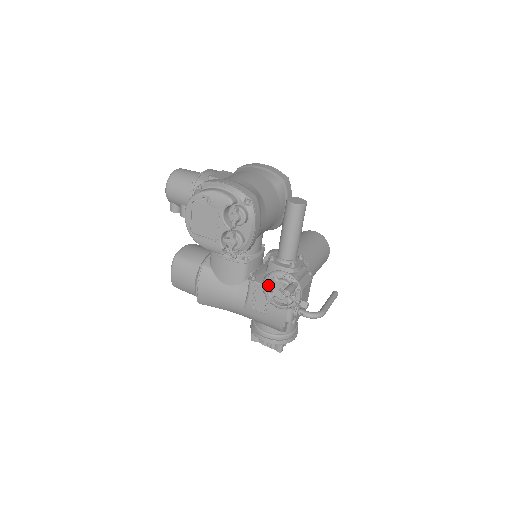
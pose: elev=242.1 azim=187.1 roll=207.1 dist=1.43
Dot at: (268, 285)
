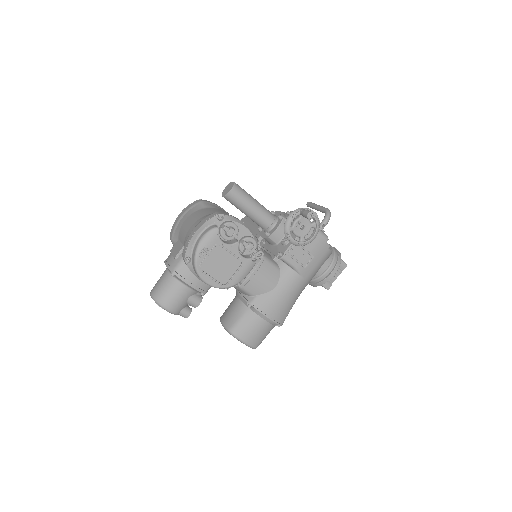
Dot at: occluded
